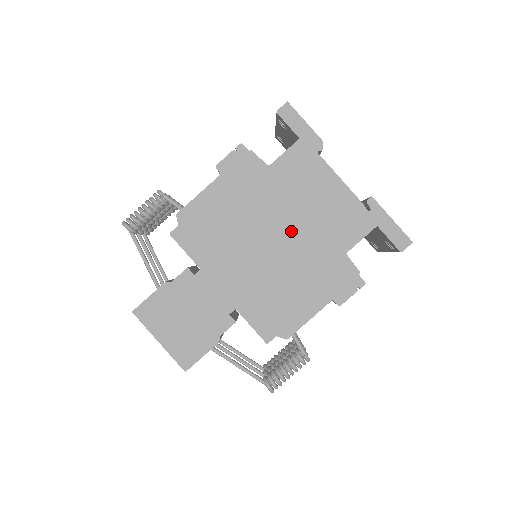
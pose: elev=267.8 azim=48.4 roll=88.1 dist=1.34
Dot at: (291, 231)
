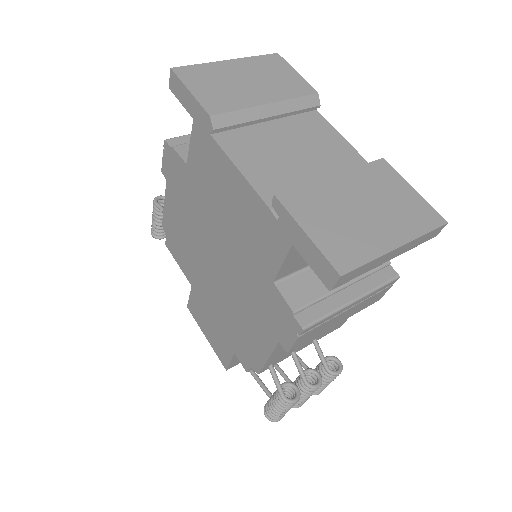
Dot at: (224, 247)
